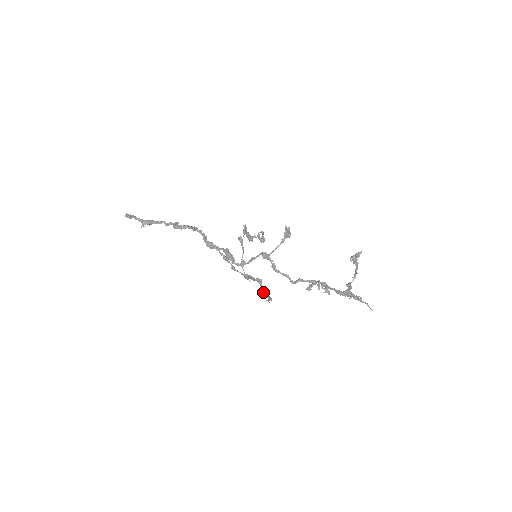
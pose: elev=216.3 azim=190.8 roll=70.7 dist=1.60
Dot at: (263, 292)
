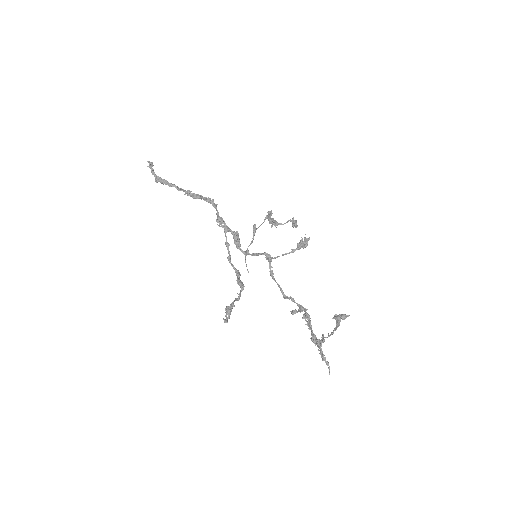
Dot at: (226, 308)
